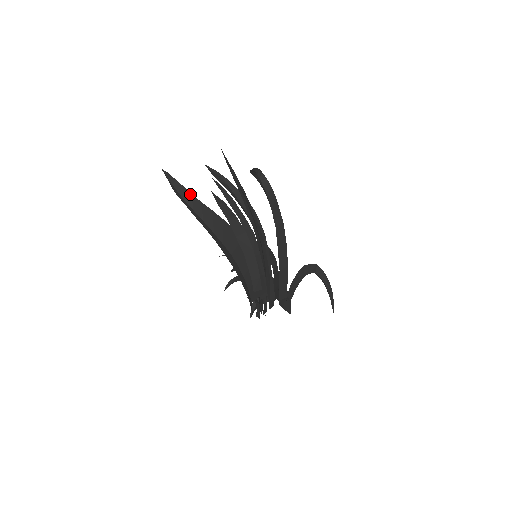
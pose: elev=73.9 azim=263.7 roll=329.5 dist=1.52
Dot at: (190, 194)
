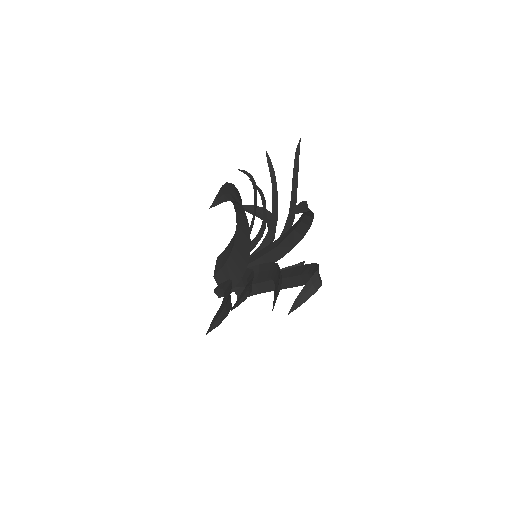
Dot at: (240, 204)
